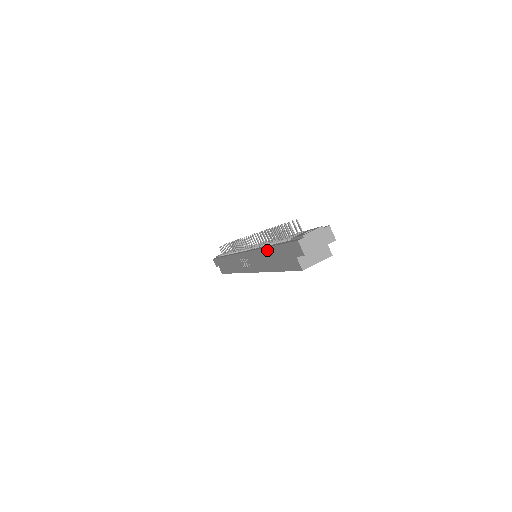
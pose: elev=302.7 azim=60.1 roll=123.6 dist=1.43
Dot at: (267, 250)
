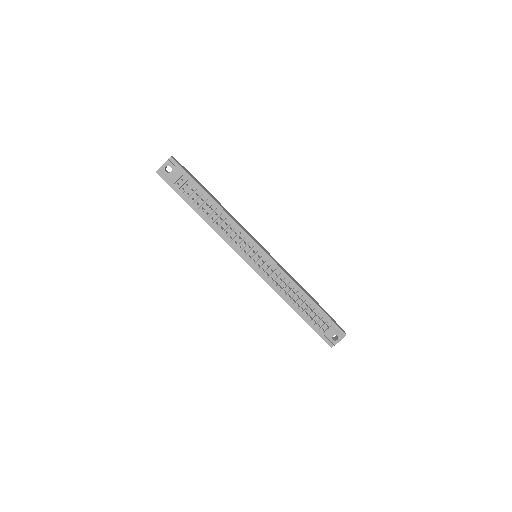
Dot at: (295, 310)
